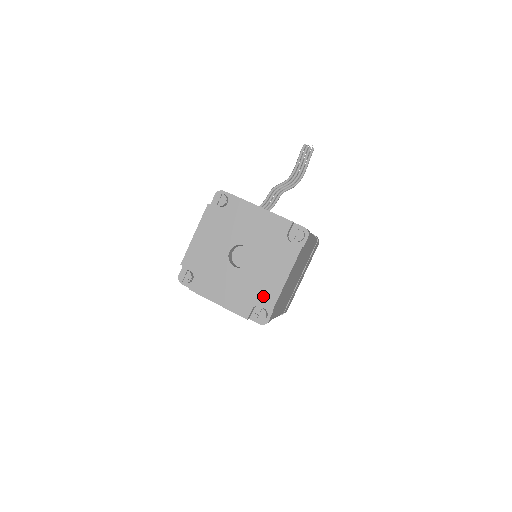
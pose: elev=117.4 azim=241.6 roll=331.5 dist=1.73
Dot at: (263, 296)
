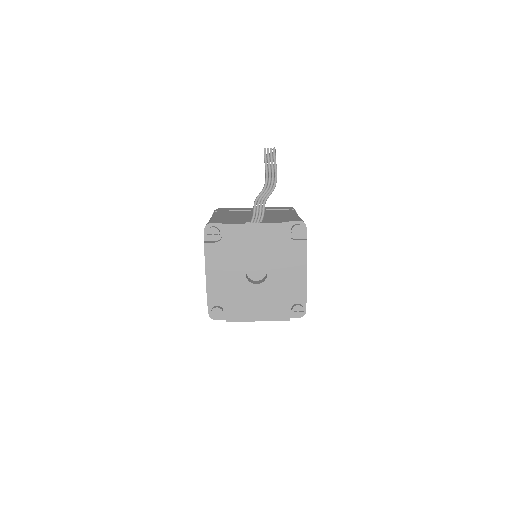
Dot at: (294, 295)
